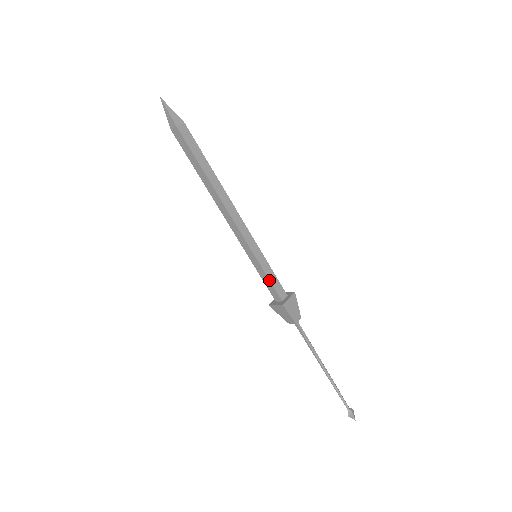
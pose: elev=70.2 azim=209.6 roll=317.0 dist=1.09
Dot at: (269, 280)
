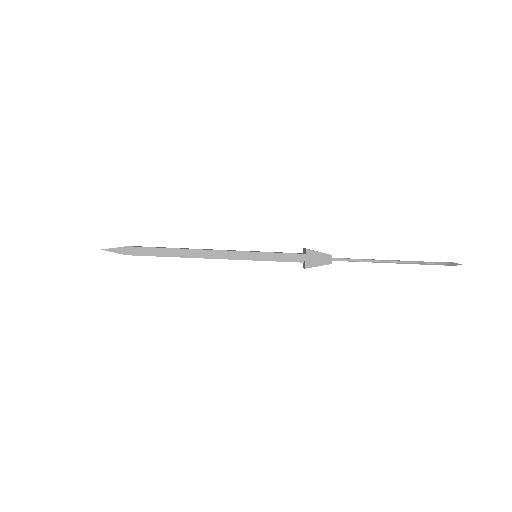
Dot at: (280, 253)
